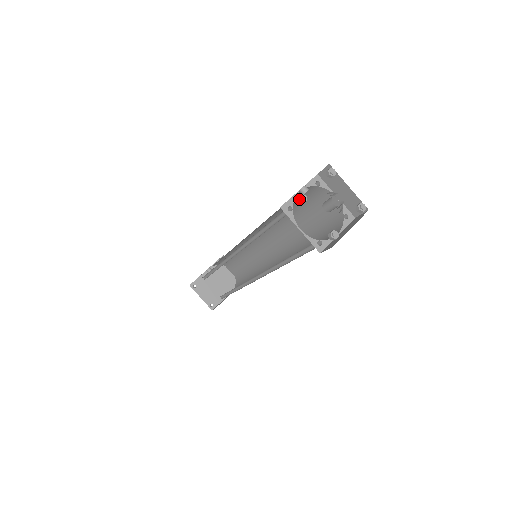
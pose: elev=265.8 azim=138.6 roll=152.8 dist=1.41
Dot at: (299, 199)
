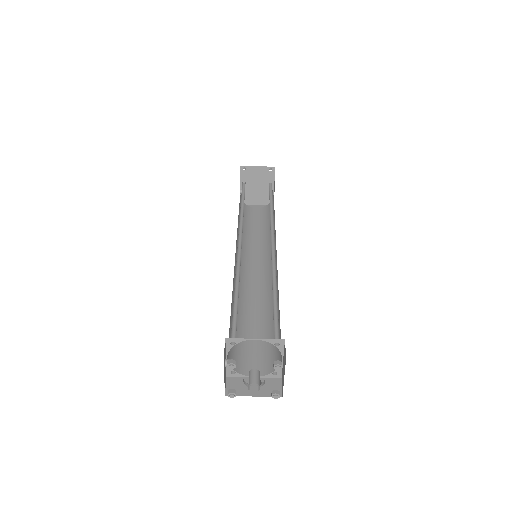
Dot at: occluded
